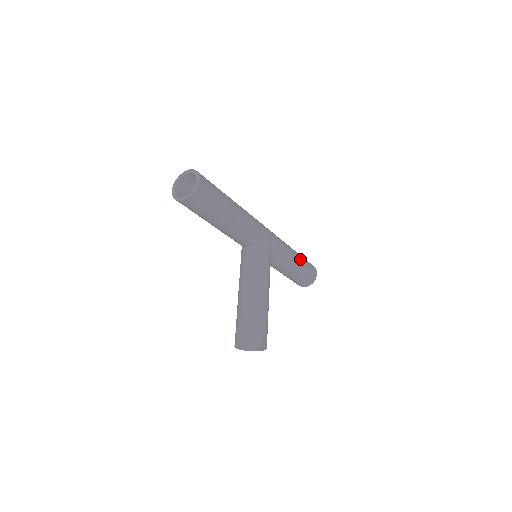
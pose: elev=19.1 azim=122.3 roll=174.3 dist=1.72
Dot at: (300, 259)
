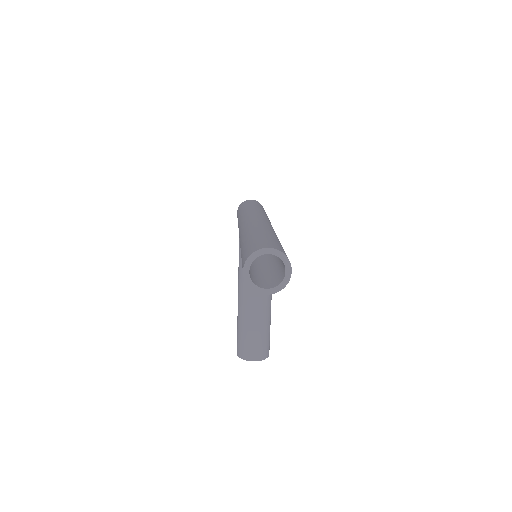
Dot at: occluded
